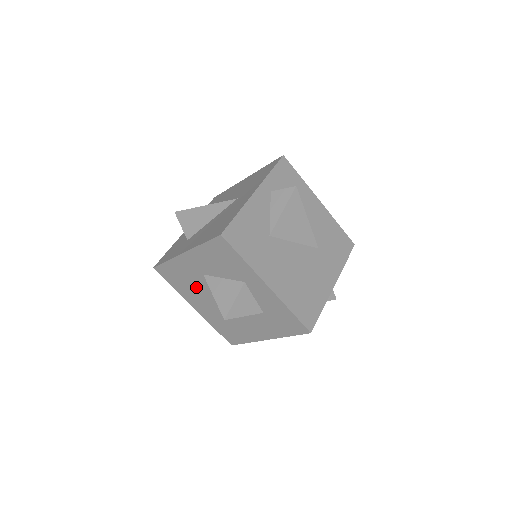
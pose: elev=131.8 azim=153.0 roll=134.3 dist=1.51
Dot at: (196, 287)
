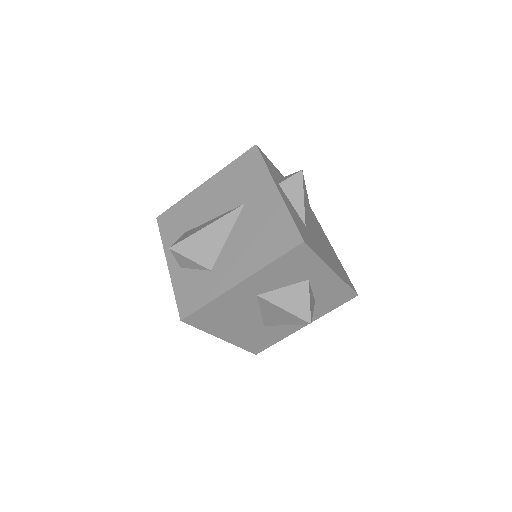
Dot at: (238, 314)
